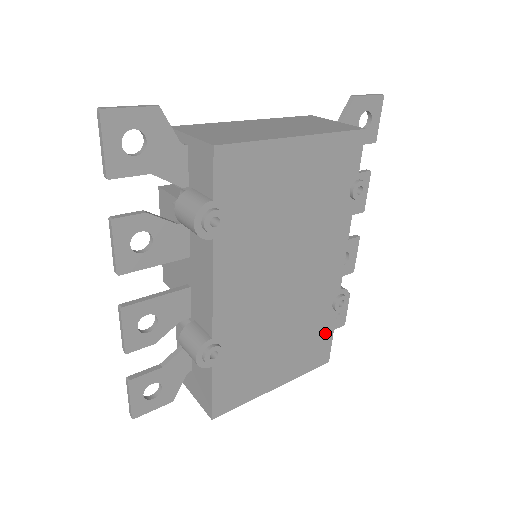
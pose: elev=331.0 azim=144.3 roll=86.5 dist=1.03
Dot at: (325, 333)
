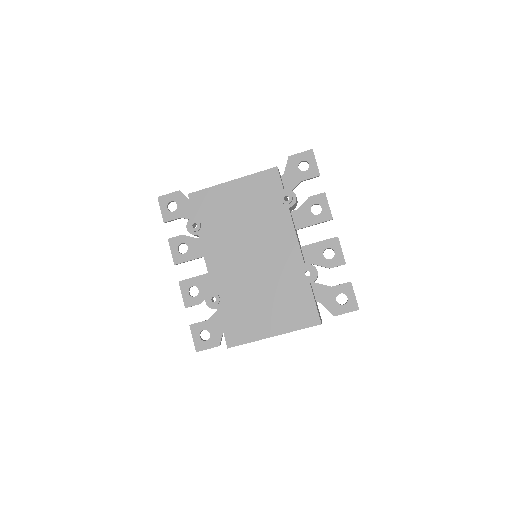
Dot at: (305, 298)
